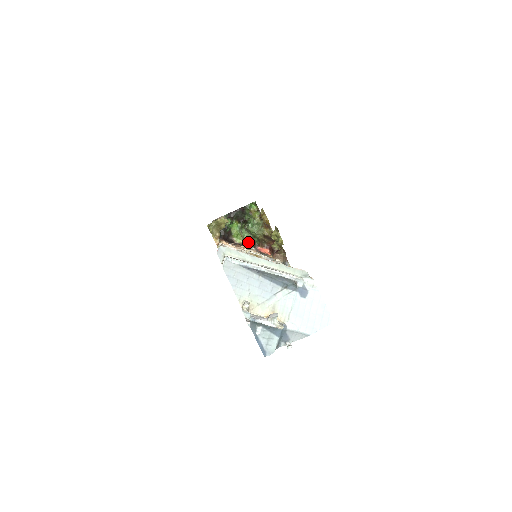
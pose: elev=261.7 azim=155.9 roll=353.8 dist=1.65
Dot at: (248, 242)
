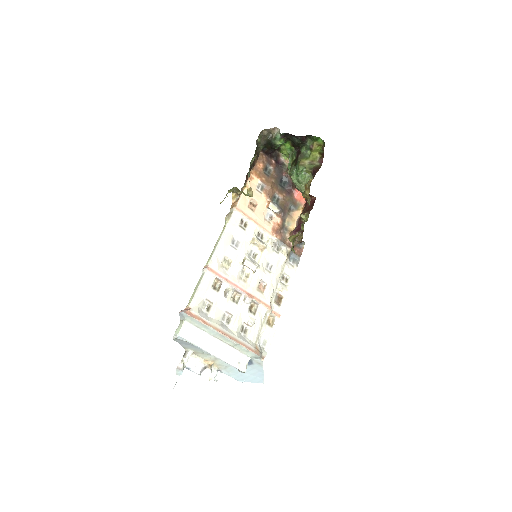
Dot at: occluded
